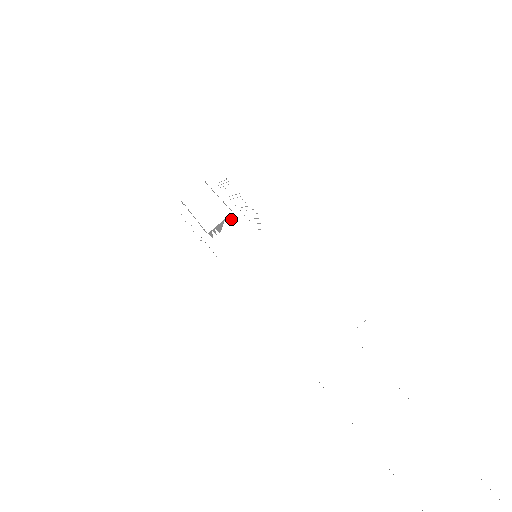
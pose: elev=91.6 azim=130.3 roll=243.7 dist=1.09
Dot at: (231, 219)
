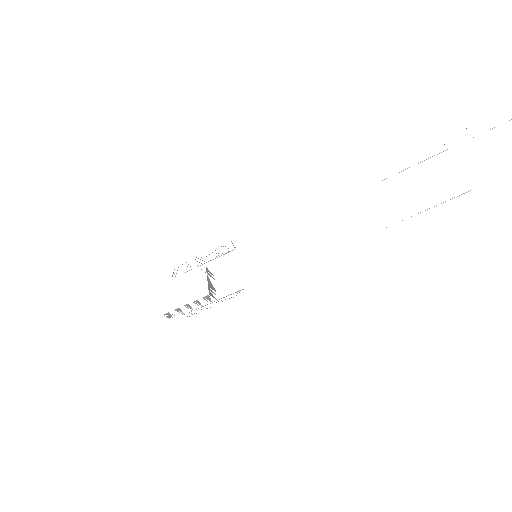
Dot at: occluded
